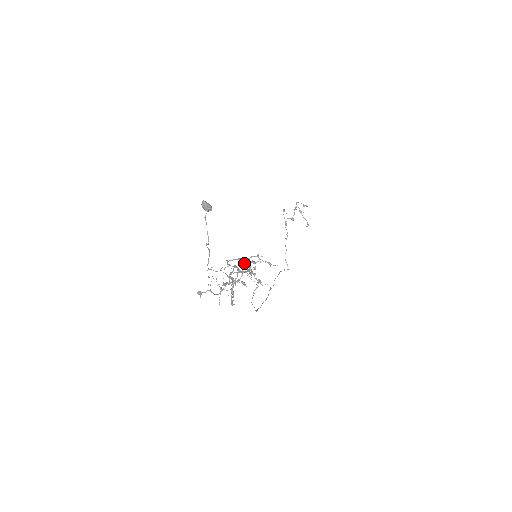
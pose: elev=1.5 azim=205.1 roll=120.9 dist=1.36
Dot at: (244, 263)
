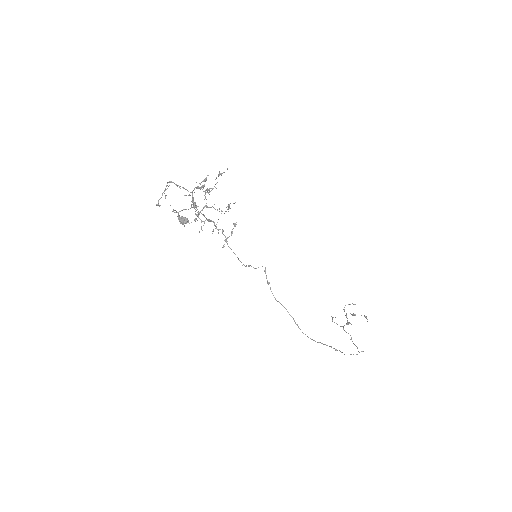
Dot at: occluded
